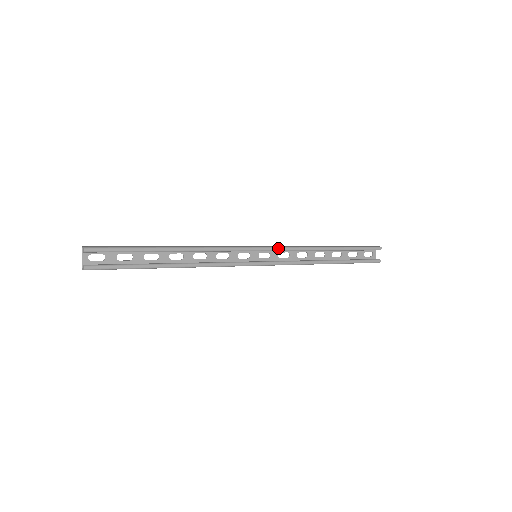
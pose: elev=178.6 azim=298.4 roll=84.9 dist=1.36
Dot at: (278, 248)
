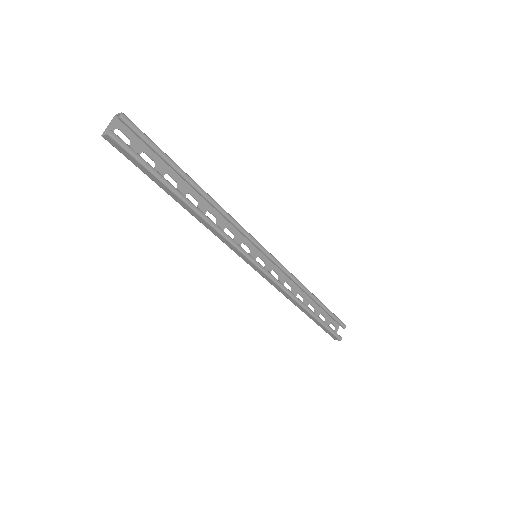
Dot at: (278, 261)
